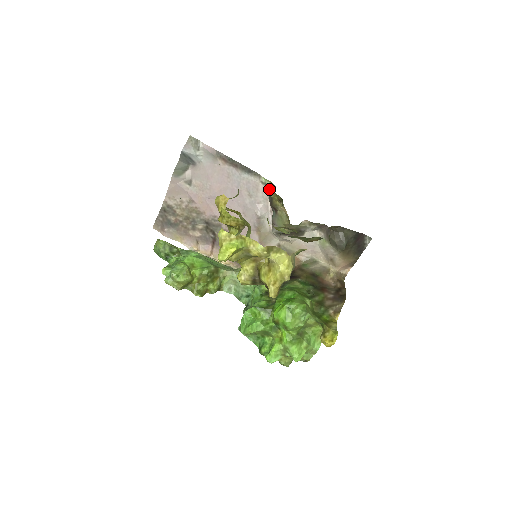
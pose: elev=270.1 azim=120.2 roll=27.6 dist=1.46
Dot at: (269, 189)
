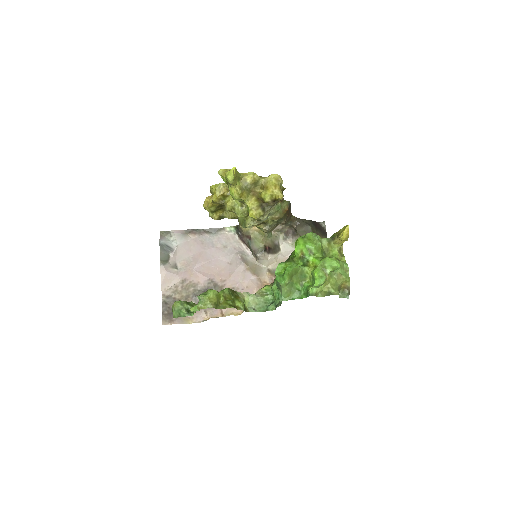
Dot at: (235, 232)
